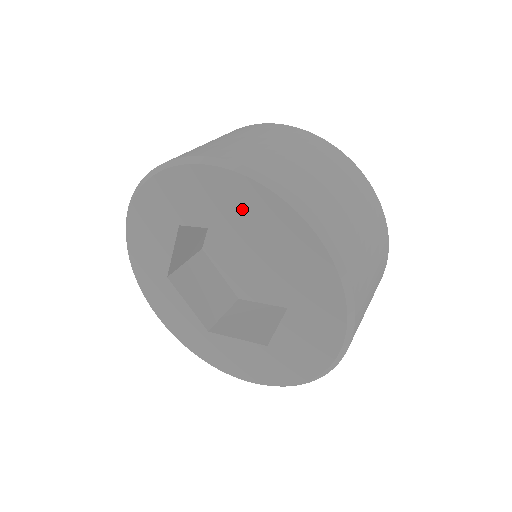
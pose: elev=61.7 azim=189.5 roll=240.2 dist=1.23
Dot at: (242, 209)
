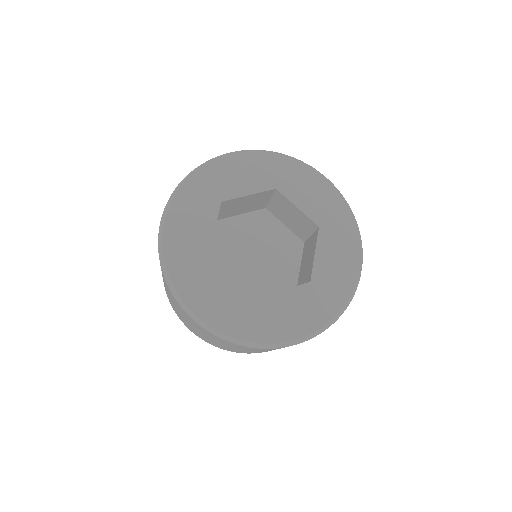
Dot at: (272, 174)
